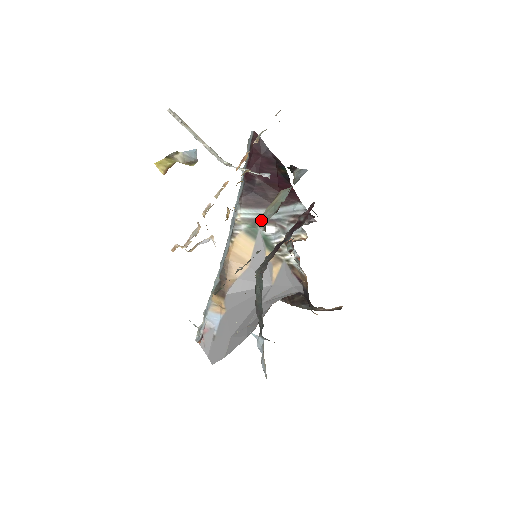
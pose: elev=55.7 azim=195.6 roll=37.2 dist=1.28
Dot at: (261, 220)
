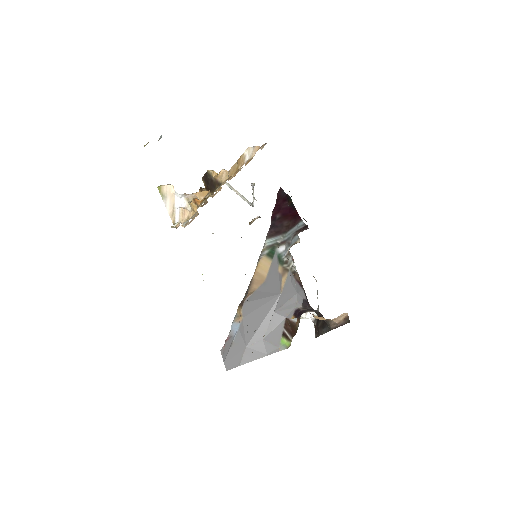
Dot at: (253, 221)
